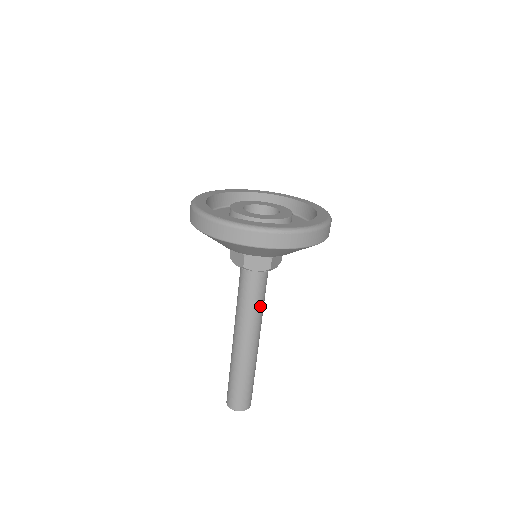
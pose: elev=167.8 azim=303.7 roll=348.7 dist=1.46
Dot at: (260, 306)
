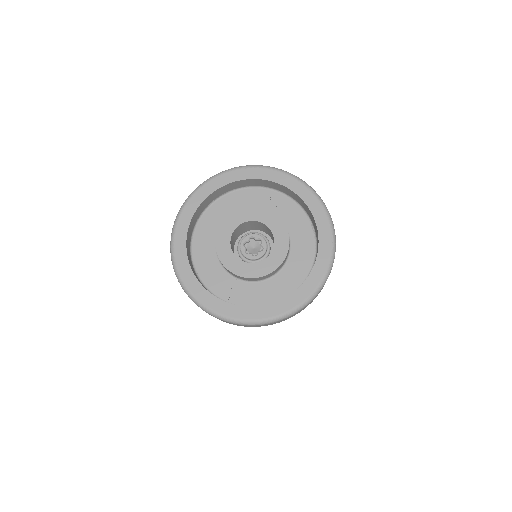
Dot at: occluded
